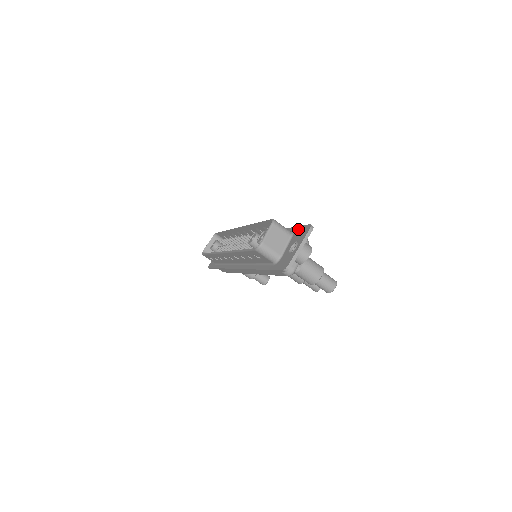
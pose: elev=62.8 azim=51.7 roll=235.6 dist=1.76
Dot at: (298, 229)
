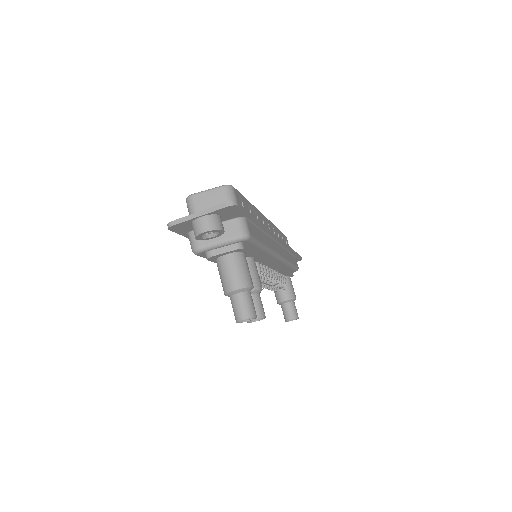
Dot at: occluded
